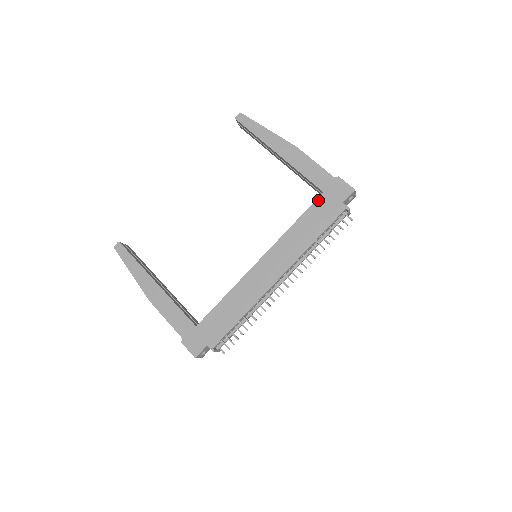
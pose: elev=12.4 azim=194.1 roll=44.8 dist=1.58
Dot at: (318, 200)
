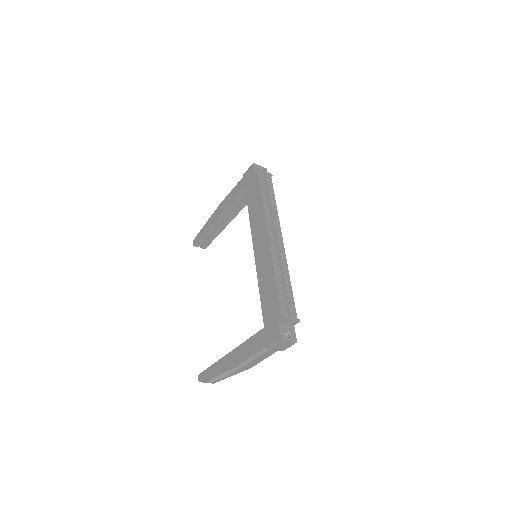
Dot at: (246, 192)
